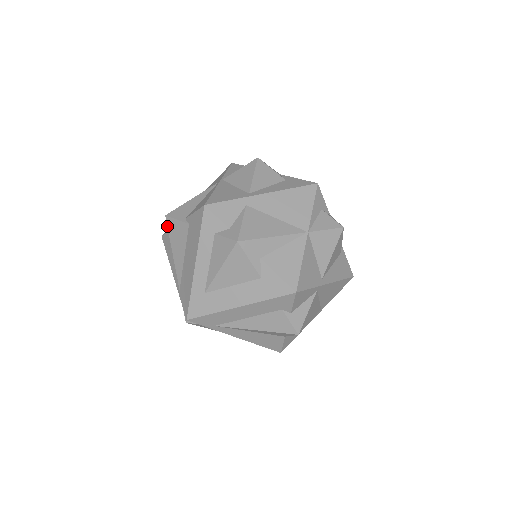
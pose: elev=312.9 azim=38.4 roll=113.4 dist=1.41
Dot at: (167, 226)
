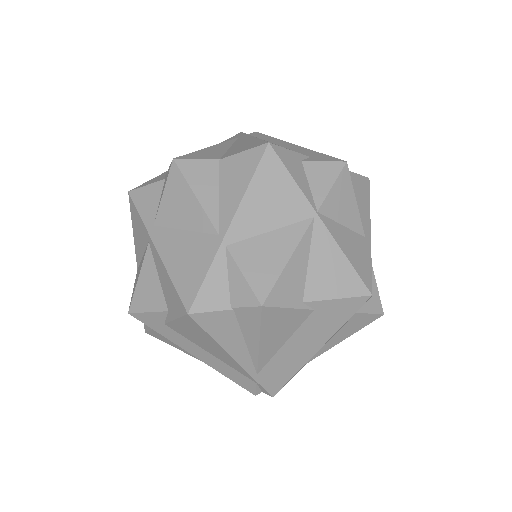
Dot at: (261, 318)
